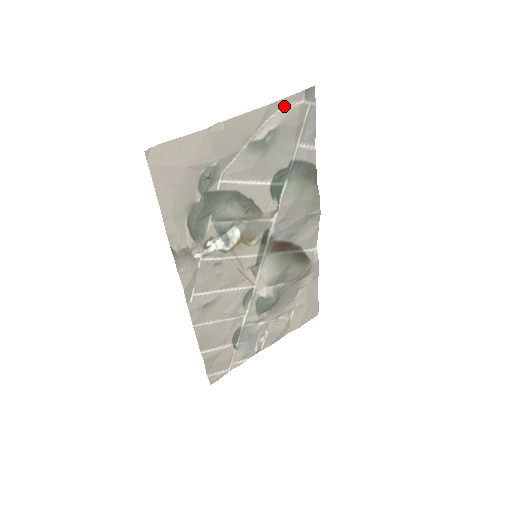
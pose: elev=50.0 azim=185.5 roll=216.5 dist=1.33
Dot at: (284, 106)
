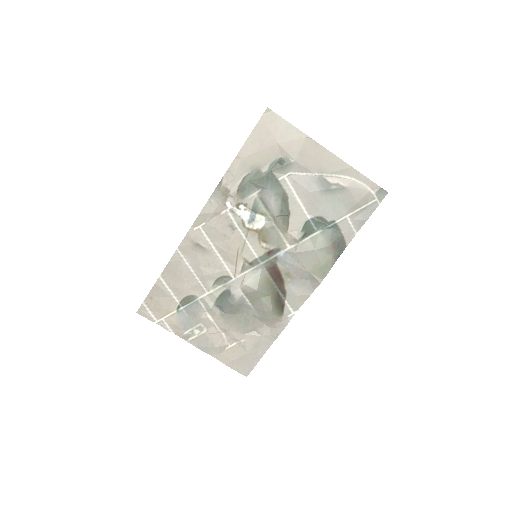
Dot at: (360, 180)
